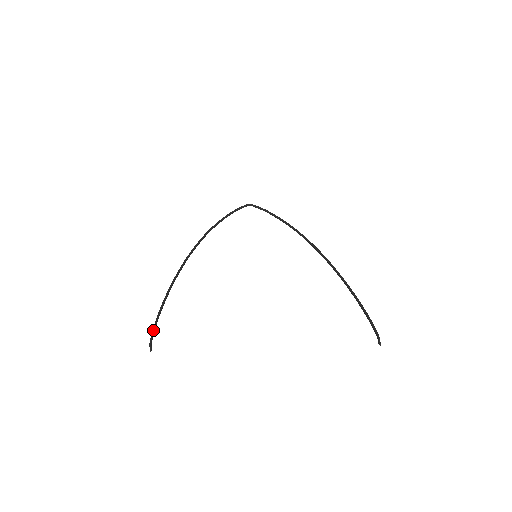
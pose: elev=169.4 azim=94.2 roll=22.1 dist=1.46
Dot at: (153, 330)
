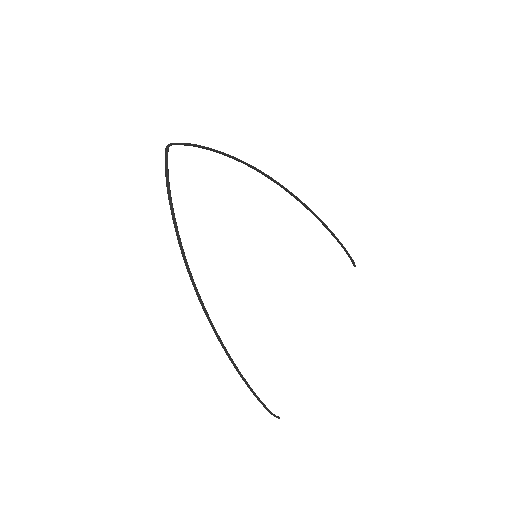
Dot at: (269, 410)
